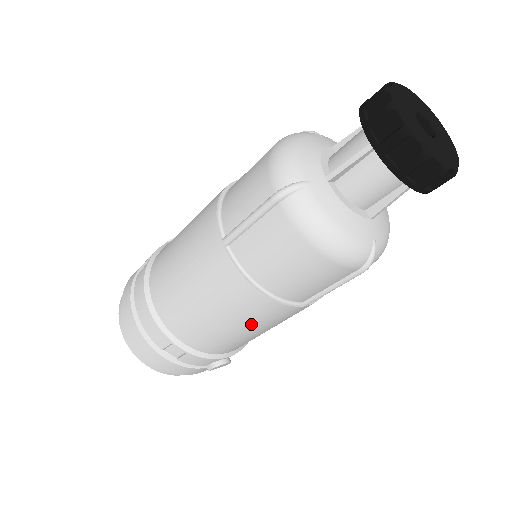
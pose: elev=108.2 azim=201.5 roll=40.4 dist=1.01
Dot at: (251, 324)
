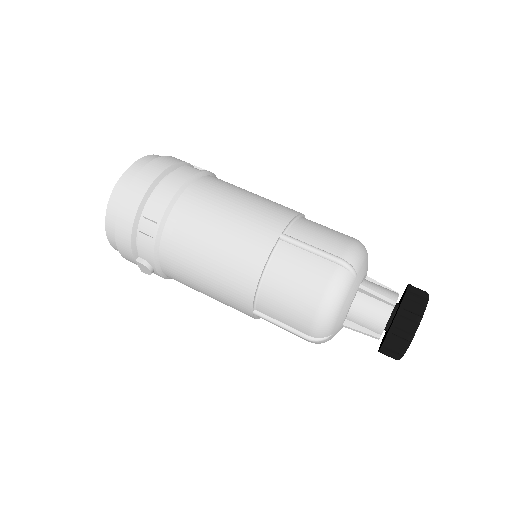
Dot at: (218, 280)
